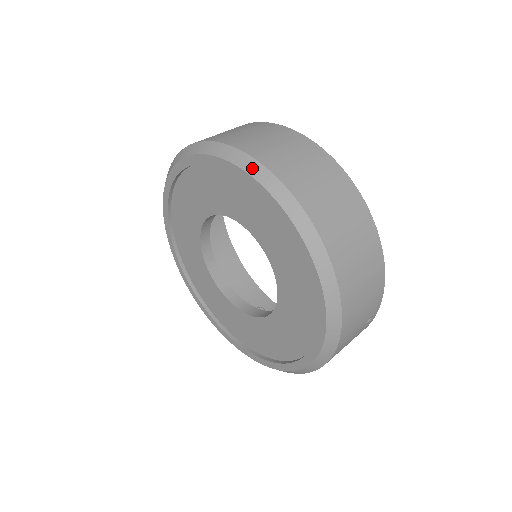
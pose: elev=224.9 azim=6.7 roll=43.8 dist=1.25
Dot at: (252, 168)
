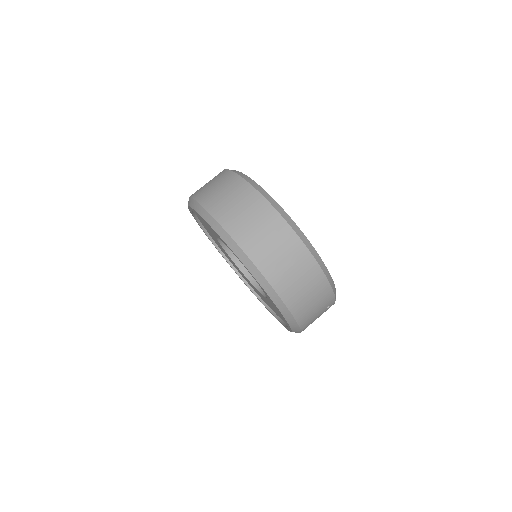
Dot at: (226, 238)
